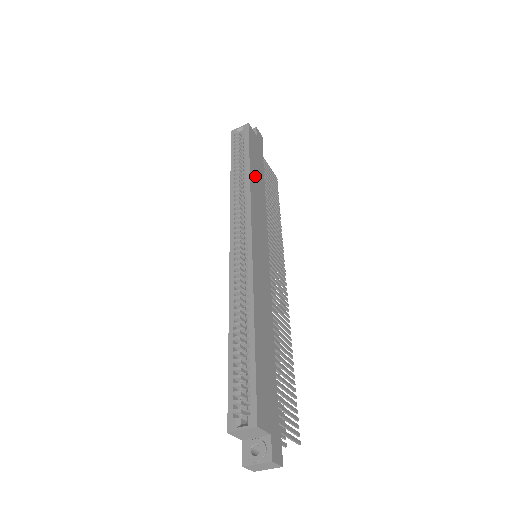
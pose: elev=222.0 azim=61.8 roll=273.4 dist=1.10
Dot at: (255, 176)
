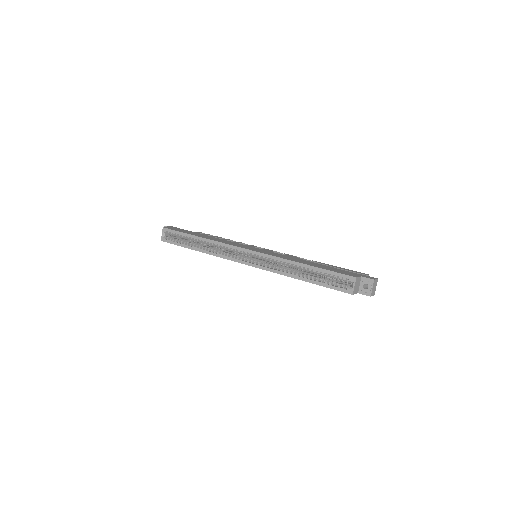
Dot at: occluded
